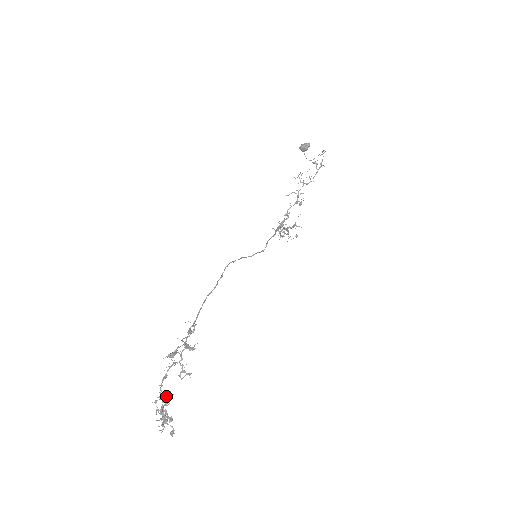
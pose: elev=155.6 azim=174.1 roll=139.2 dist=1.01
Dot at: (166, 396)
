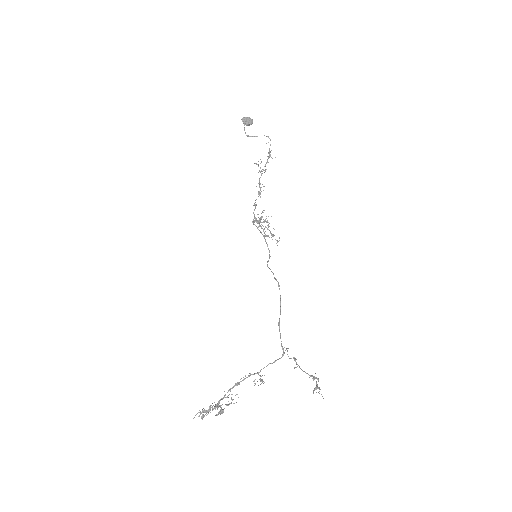
Dot at: (231, 397)
